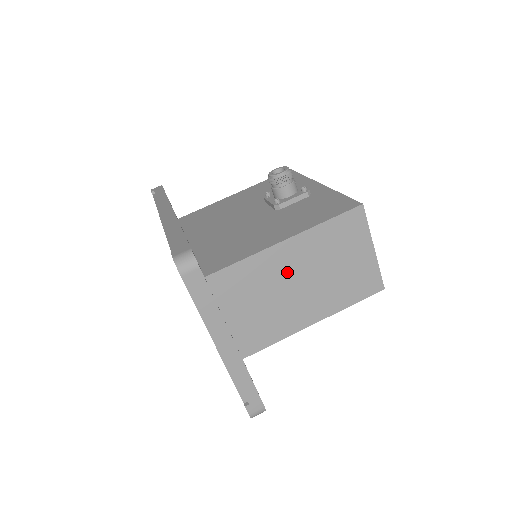
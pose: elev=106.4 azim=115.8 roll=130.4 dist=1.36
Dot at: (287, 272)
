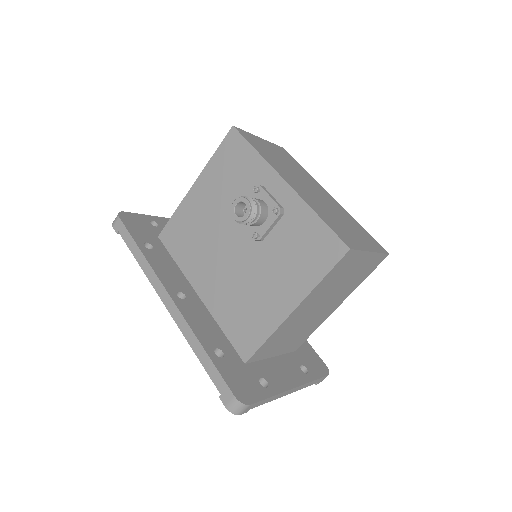
Dot at: (304, 315)
